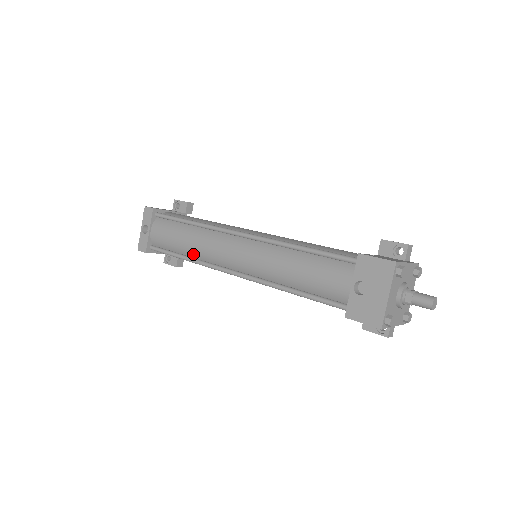
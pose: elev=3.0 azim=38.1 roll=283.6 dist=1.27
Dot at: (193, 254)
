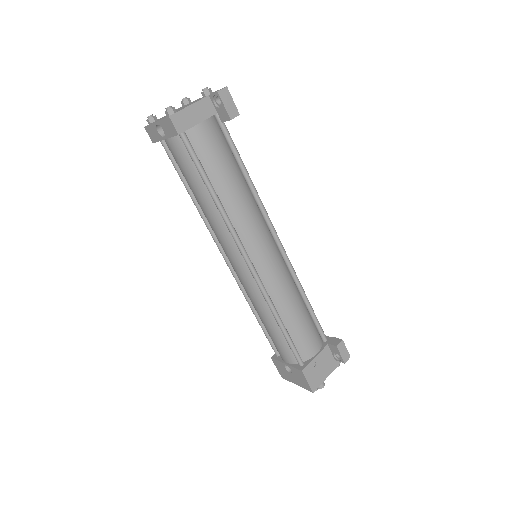
Dot at: (202, 210)
